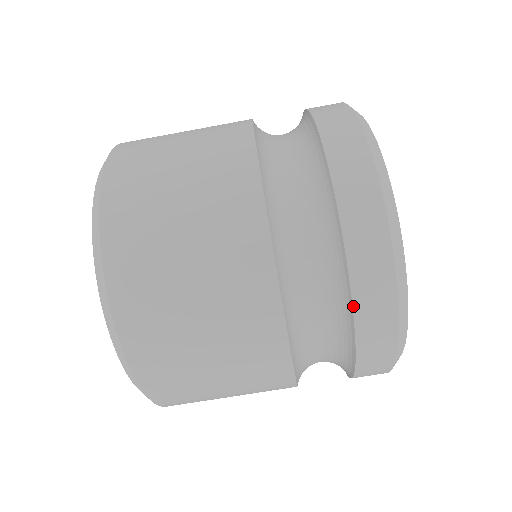
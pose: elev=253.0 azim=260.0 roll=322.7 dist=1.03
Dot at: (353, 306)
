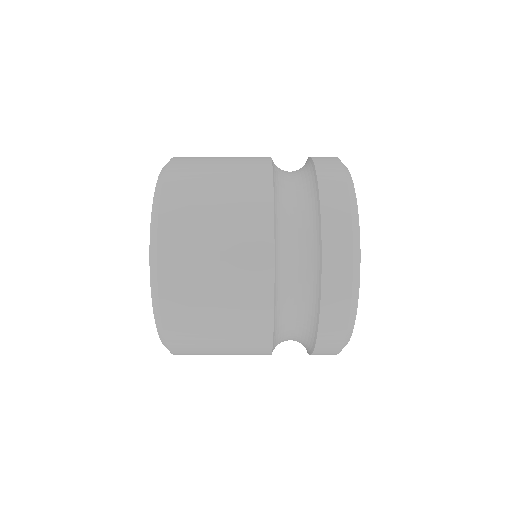
Dot at: (316, 170)
